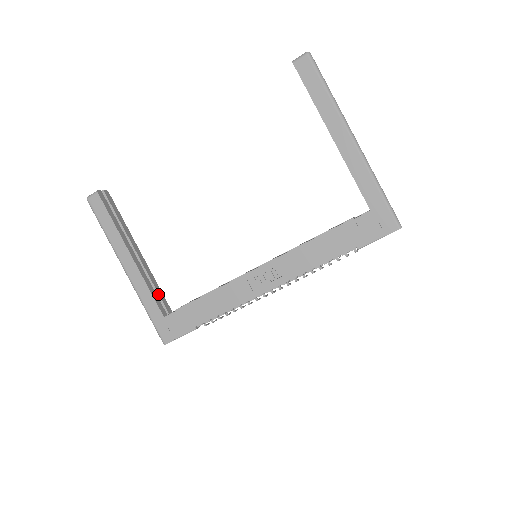
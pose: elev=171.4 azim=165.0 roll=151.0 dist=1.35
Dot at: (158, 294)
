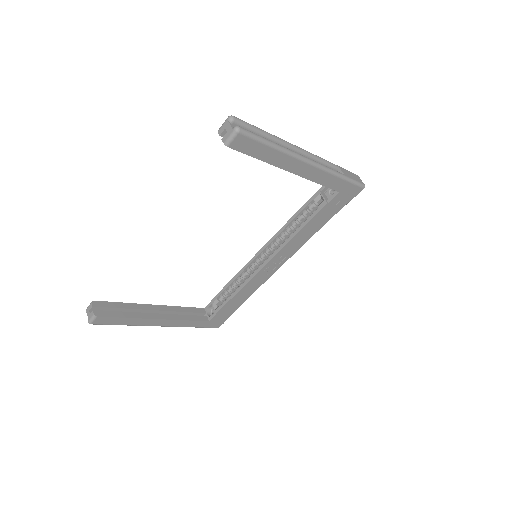
Dot at: (190, 313)
